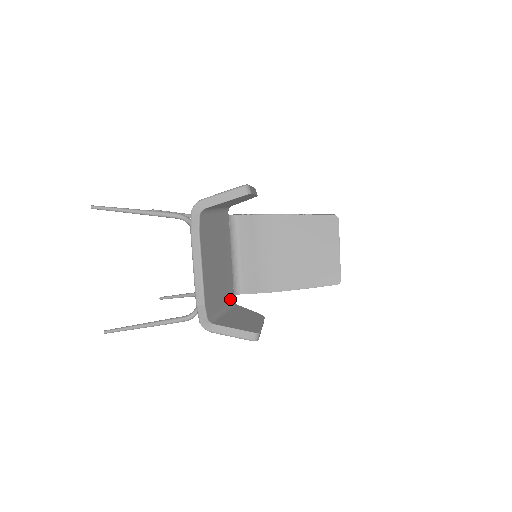
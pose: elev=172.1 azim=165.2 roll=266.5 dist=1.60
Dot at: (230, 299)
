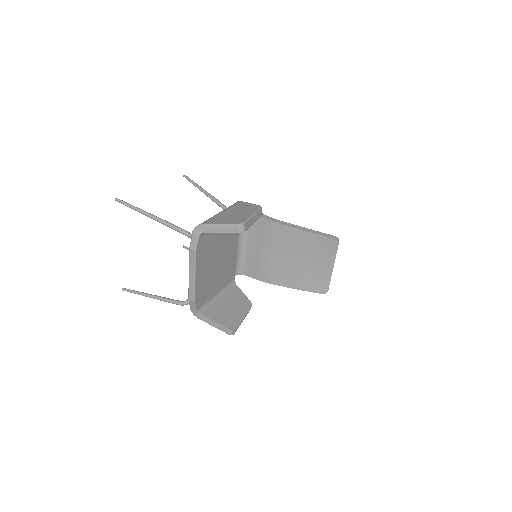
Dot at: (229, 281)
